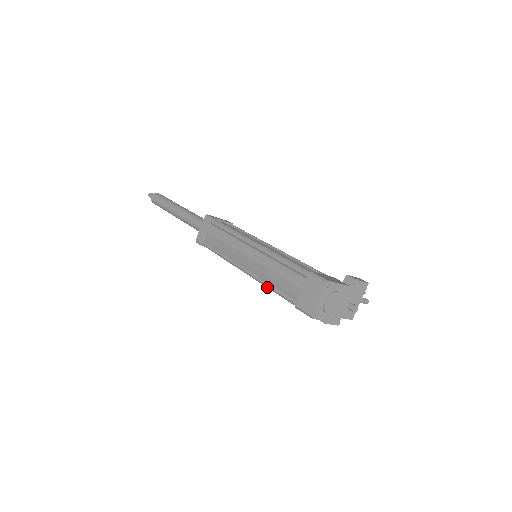
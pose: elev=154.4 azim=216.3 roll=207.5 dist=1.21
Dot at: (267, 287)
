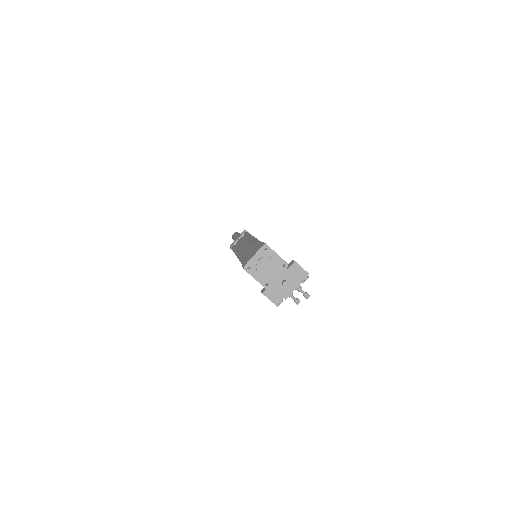
Dot at: (239, 260)
